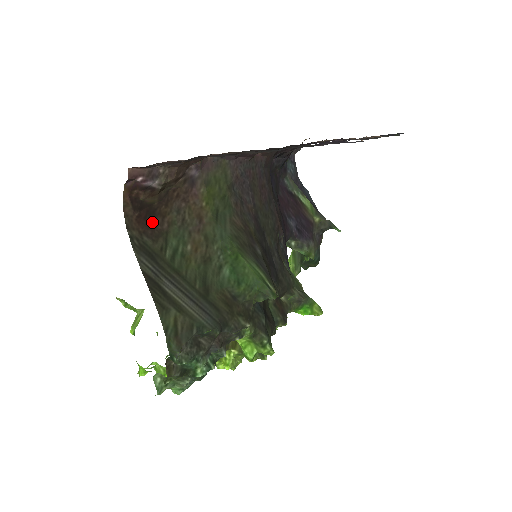
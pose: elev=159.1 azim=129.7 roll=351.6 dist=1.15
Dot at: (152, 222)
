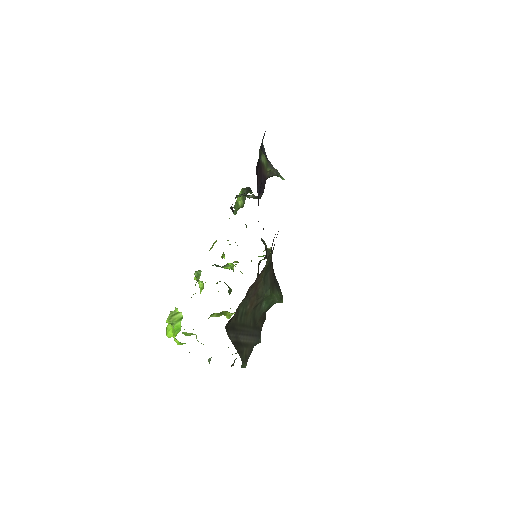
Dot at: occluded
